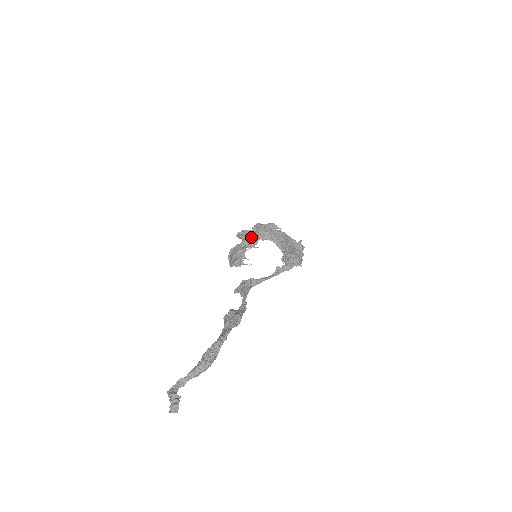
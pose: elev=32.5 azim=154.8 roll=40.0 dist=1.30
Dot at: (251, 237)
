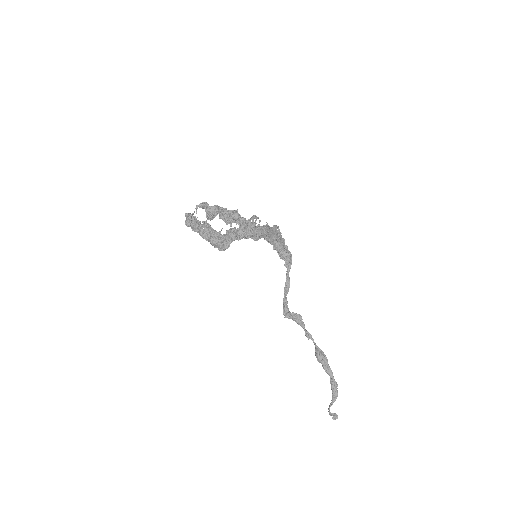
Dot at: (244, 238)
